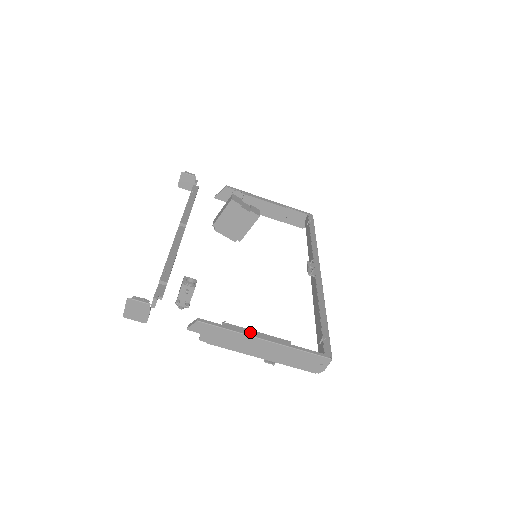
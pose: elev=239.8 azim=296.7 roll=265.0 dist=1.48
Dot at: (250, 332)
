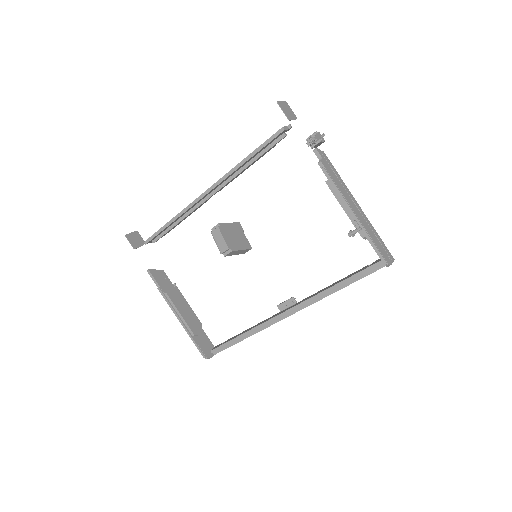
Dot at: occluded
